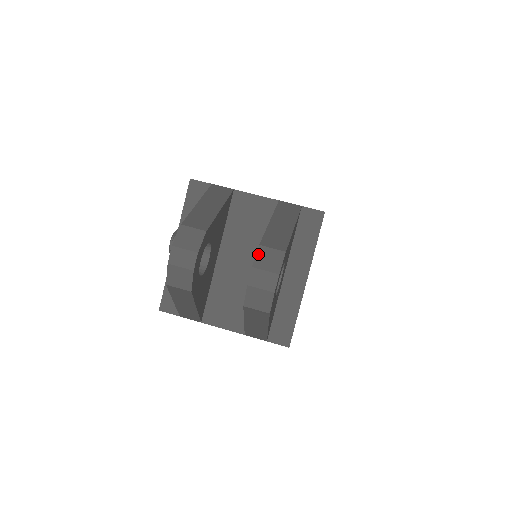
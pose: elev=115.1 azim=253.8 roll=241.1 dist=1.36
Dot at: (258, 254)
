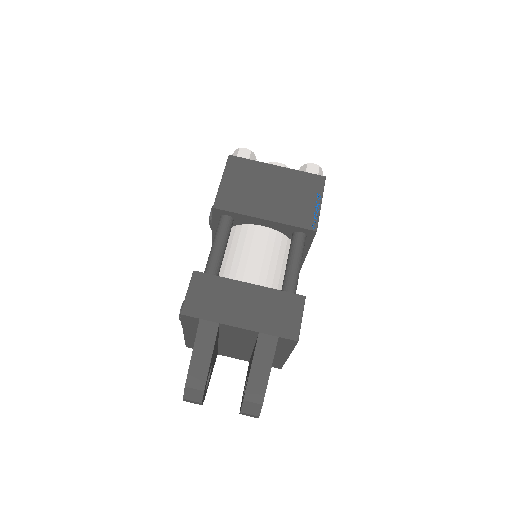
Dot at: (243, 406)
